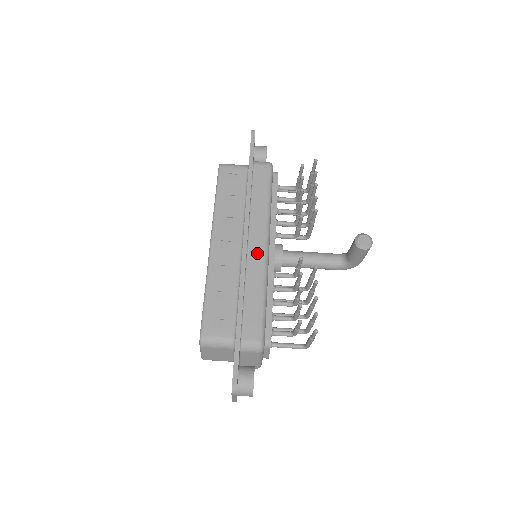
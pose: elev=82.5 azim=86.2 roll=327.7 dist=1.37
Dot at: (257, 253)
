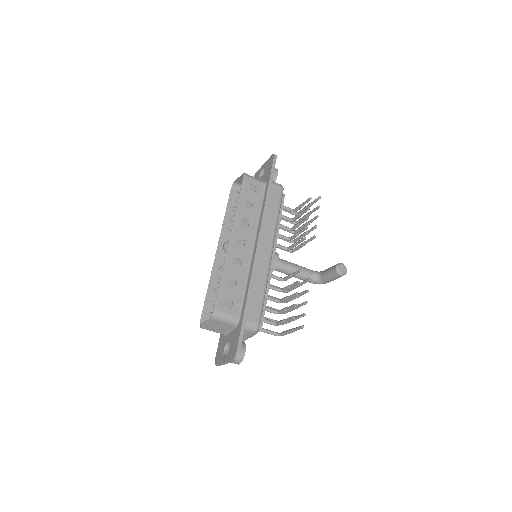
Dot at: (265, 256)
